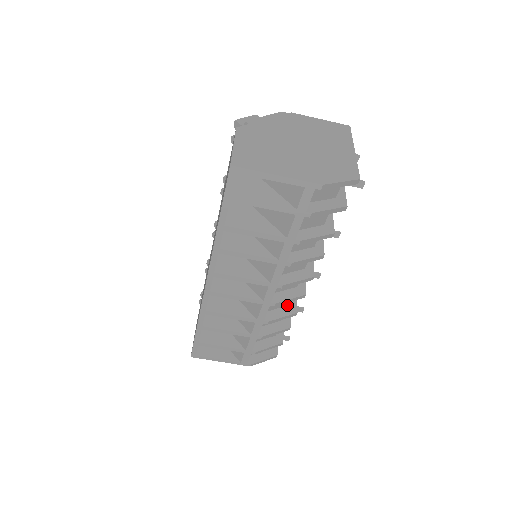
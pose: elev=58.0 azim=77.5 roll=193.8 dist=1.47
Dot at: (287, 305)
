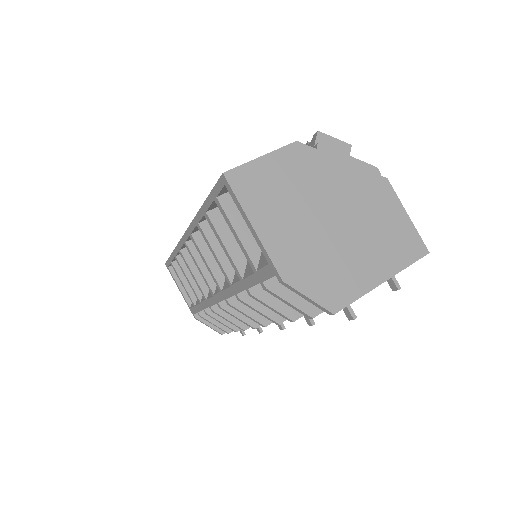
Dot at: occluded
